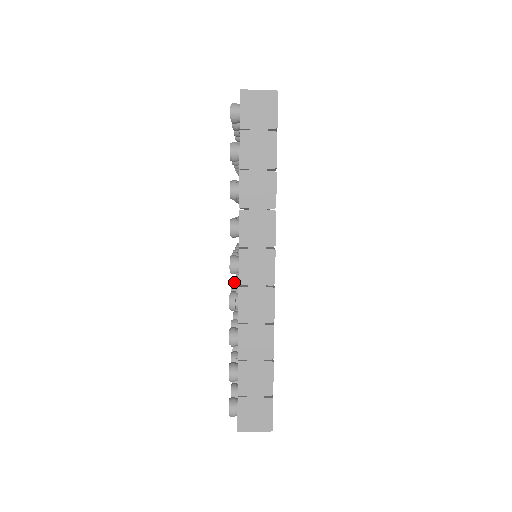
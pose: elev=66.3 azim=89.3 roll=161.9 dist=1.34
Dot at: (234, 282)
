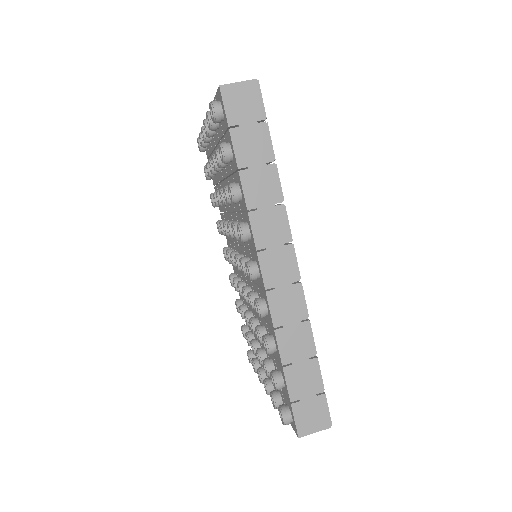
Dot at: (244, 288)
